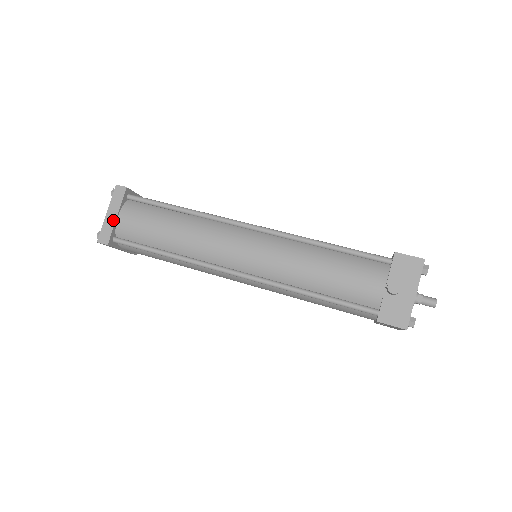
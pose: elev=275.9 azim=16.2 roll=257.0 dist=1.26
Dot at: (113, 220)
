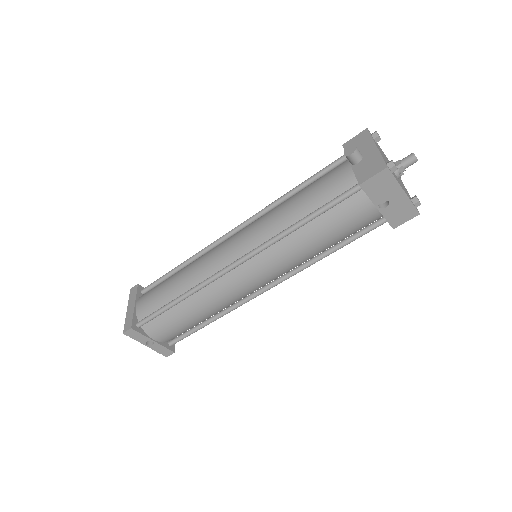
Dot at: (132, 310)
